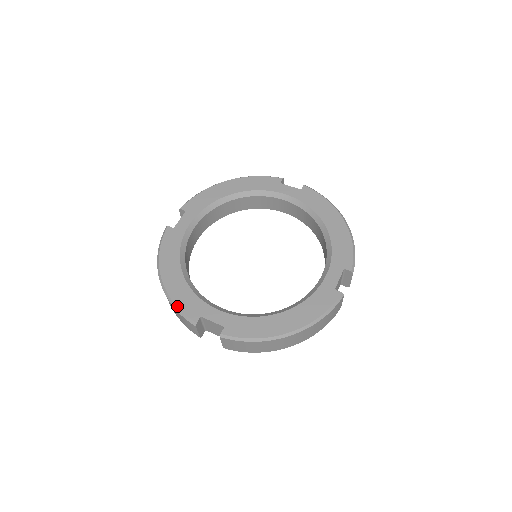
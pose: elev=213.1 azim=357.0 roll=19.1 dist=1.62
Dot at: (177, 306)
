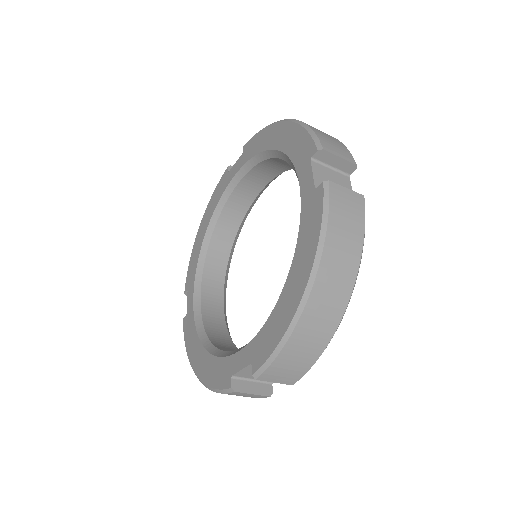
Dot at: (188, 266)
